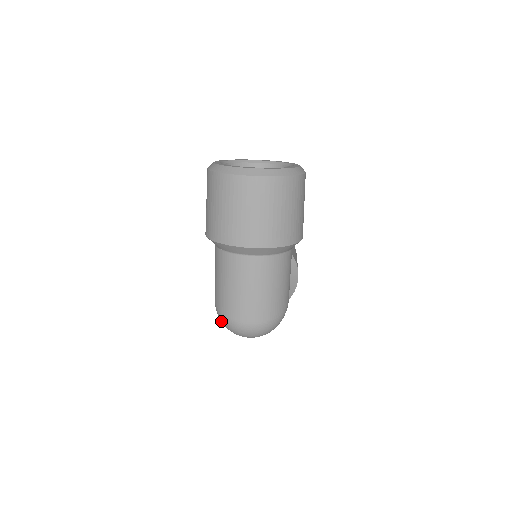
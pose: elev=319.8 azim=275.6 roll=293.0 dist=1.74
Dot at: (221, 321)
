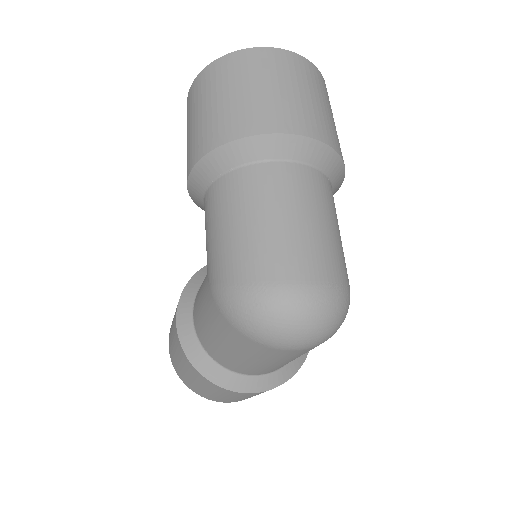
Dot at: (240, 312)
